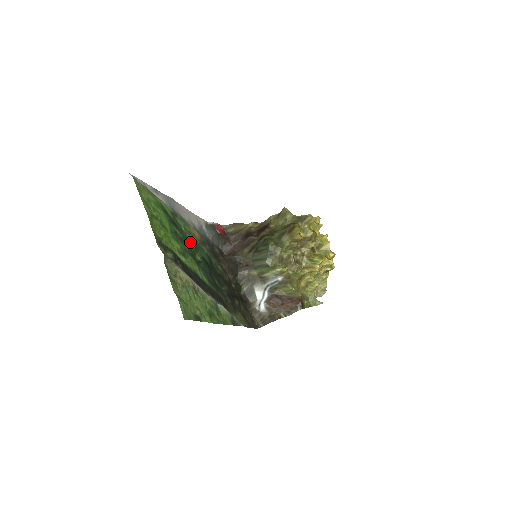
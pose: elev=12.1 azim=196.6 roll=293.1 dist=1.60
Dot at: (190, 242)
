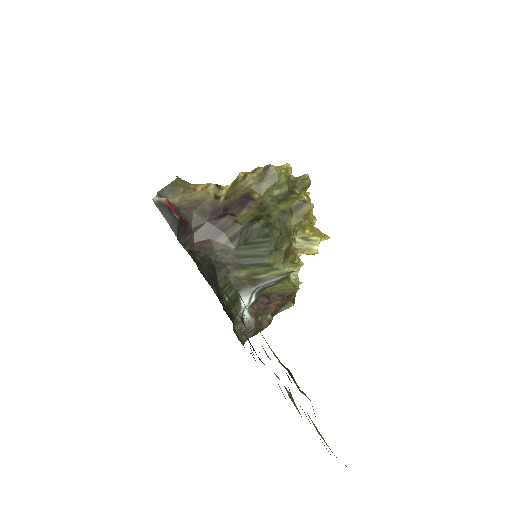
Dot at: (225, 293)
